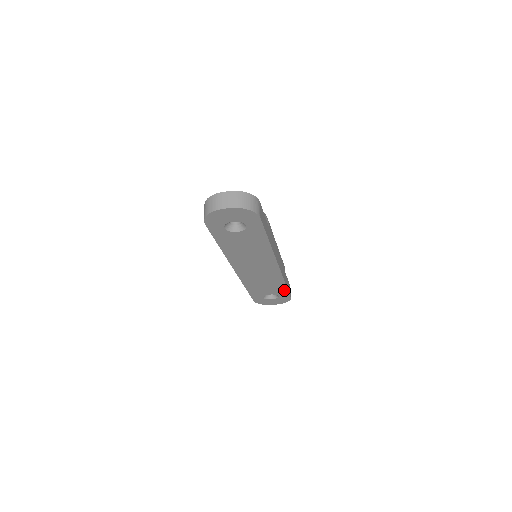
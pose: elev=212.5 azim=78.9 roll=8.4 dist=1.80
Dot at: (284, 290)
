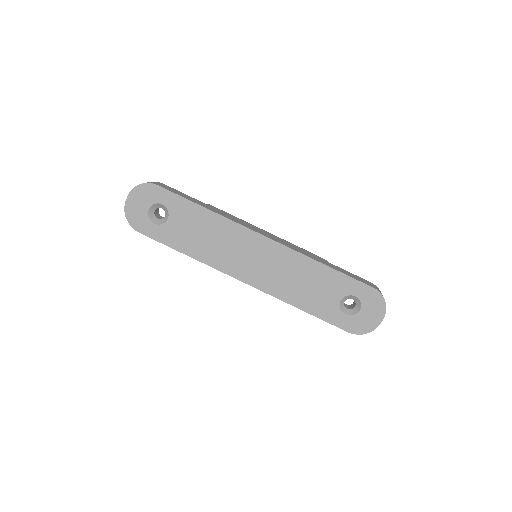
Dot at: (340, 278)
